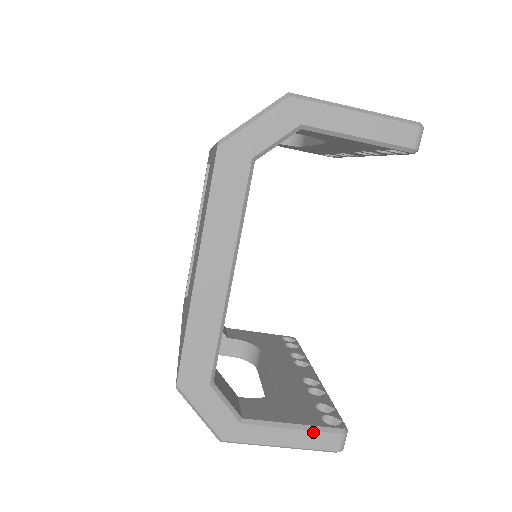
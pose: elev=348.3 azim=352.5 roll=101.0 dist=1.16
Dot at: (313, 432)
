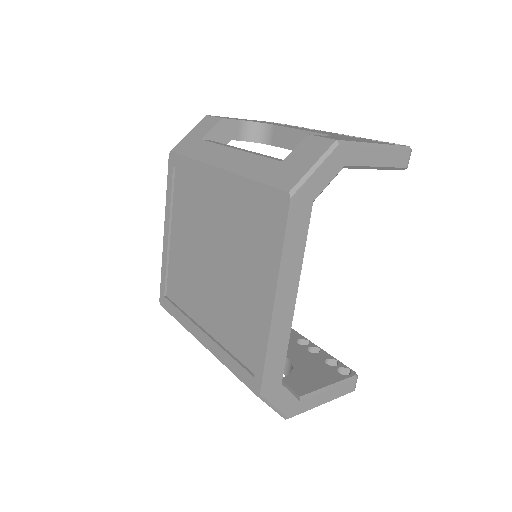
Dot at: (341, 386)
